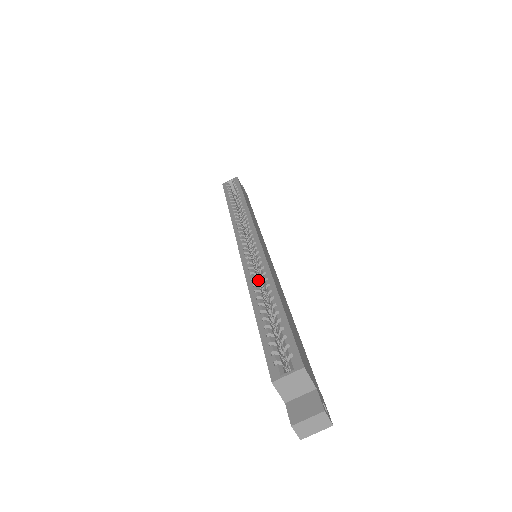
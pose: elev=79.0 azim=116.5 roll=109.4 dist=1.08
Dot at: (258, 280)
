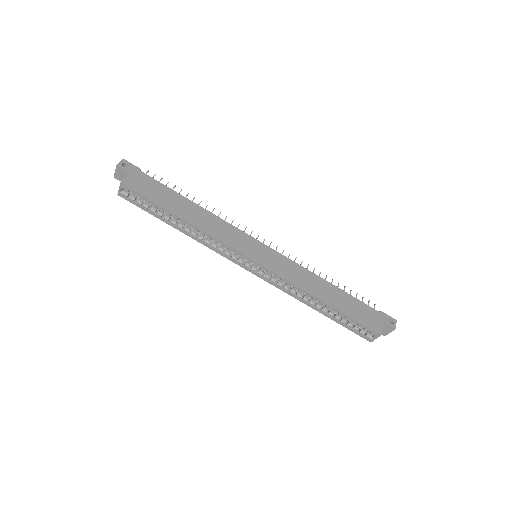
Dot at: (294, 289)
